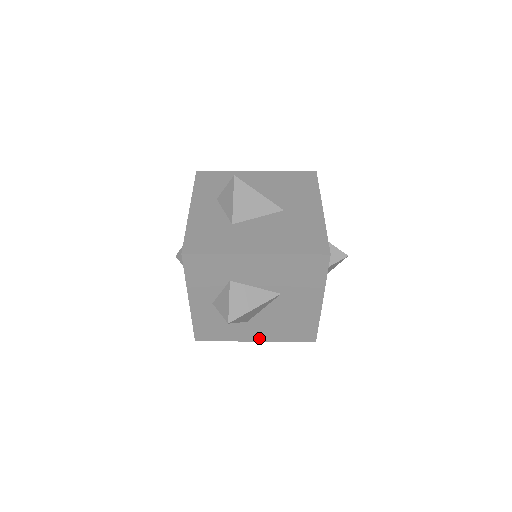
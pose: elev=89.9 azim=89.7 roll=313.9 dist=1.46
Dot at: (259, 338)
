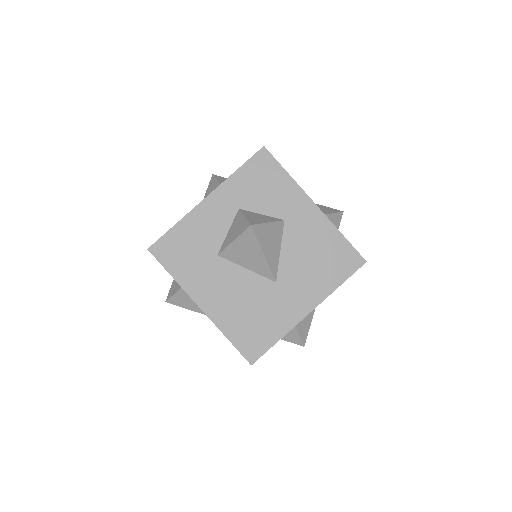
Dot at: occluded
